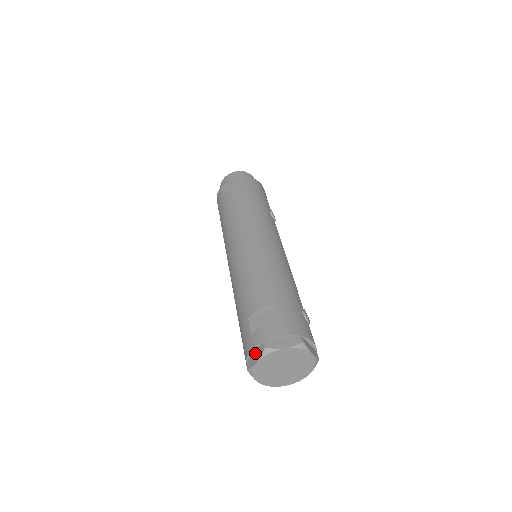
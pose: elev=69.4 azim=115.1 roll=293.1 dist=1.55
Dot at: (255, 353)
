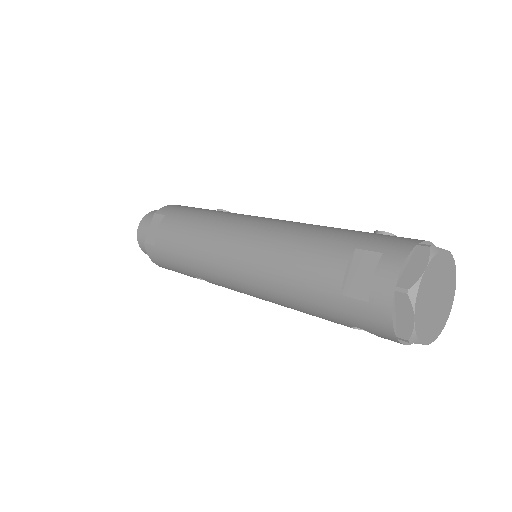
Dot at: (398, 313)
